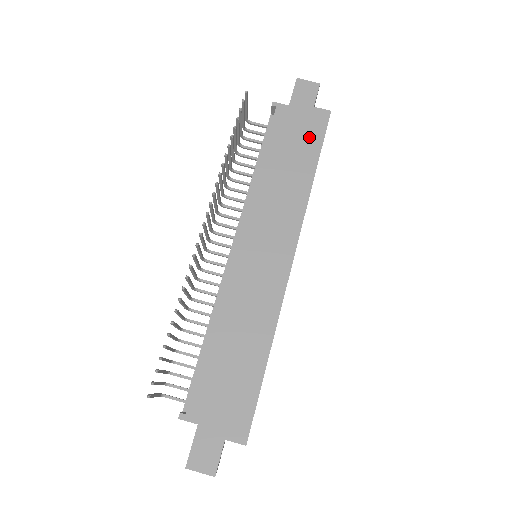
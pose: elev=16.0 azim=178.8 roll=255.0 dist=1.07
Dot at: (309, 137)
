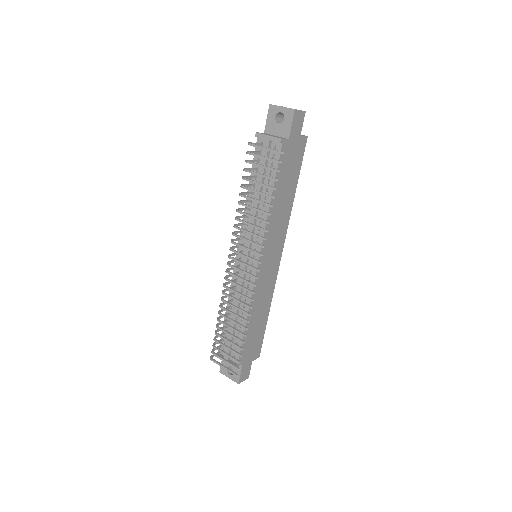
Dot at: (296, 164)
